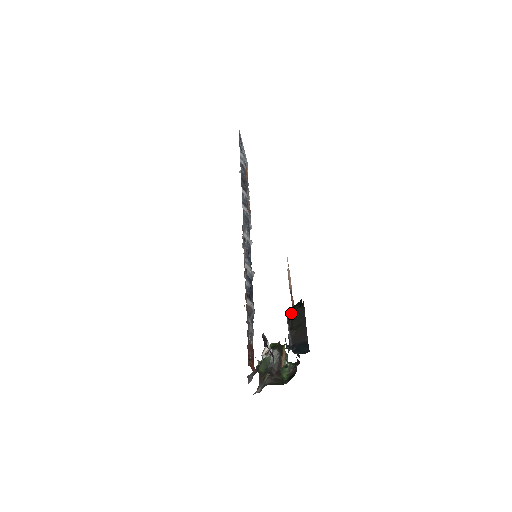
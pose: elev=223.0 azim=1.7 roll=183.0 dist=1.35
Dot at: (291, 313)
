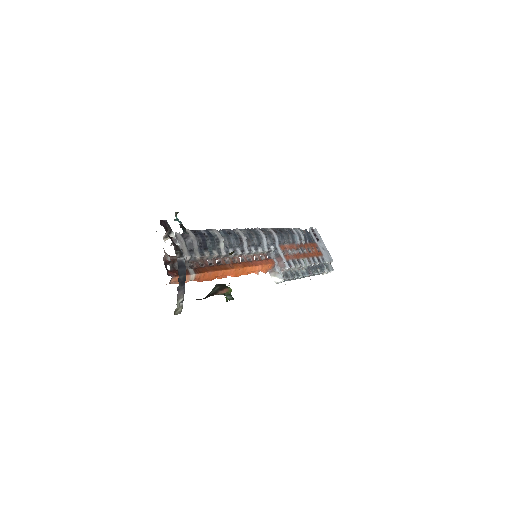
Dot at: occluded
